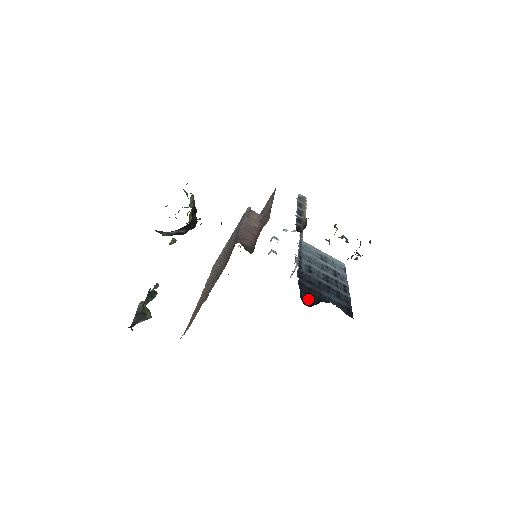
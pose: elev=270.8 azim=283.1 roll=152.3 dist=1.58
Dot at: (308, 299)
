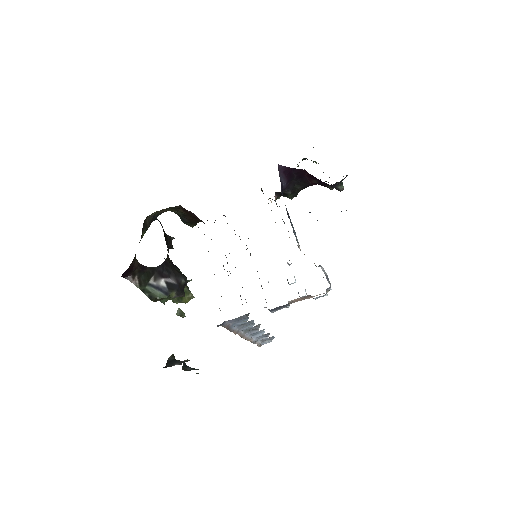
Dot at: occluded
